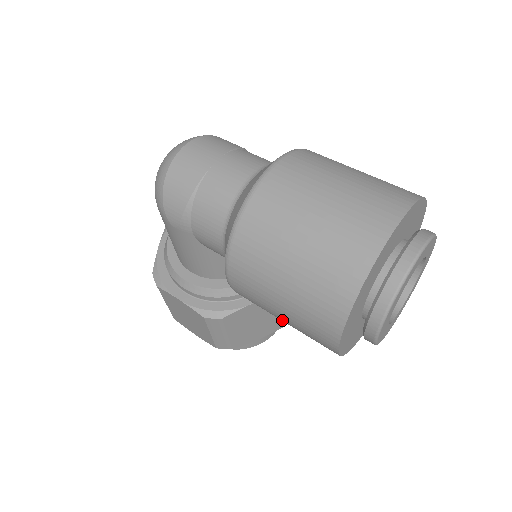
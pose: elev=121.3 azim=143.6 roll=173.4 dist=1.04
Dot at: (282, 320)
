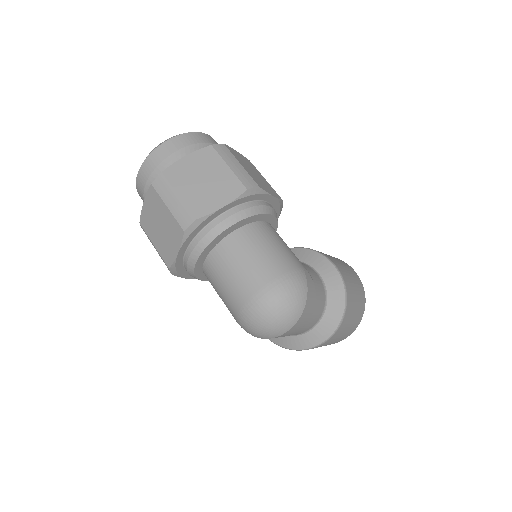
Dot at: occluded
